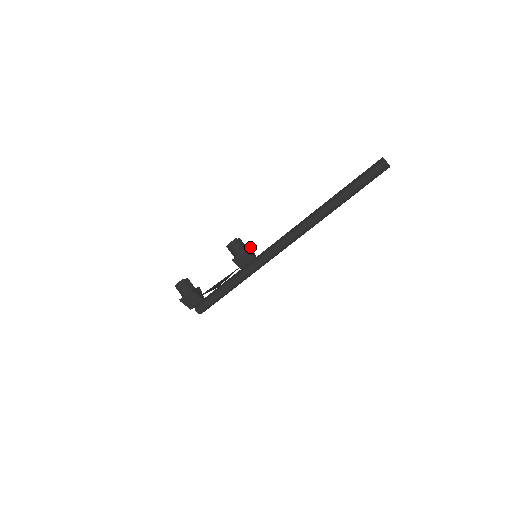
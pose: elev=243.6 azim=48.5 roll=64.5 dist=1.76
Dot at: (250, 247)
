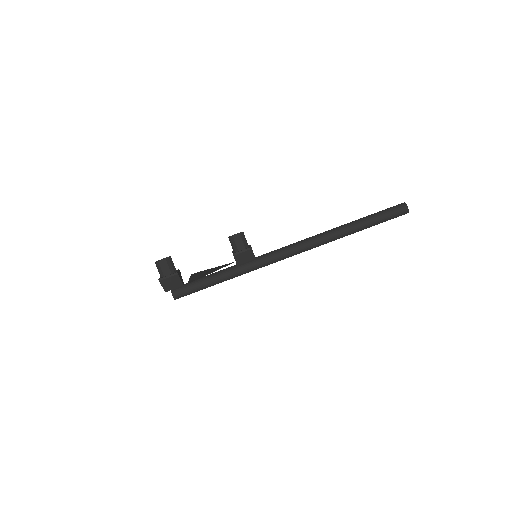
Dot at: occluded
